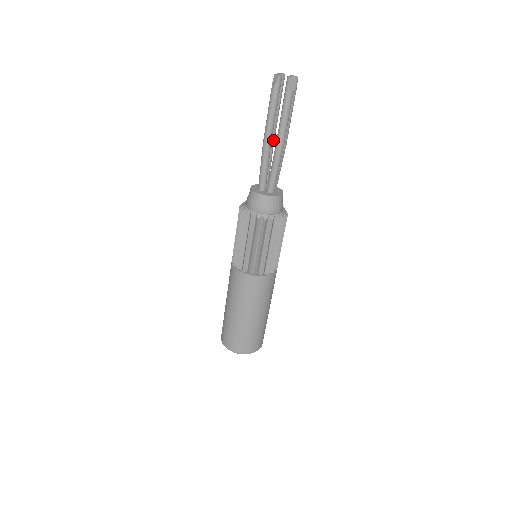
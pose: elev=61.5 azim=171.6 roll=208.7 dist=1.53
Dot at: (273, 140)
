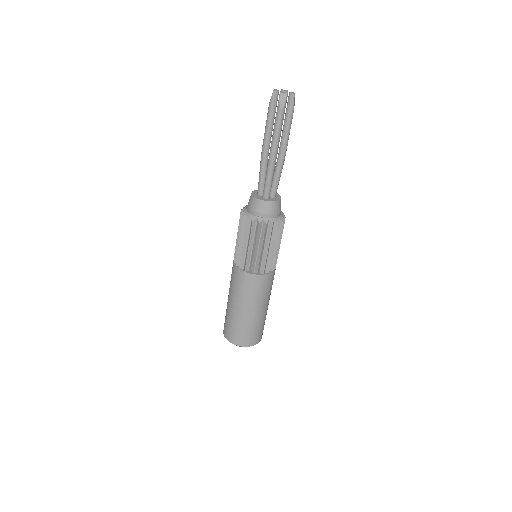
Dot at: occluded
